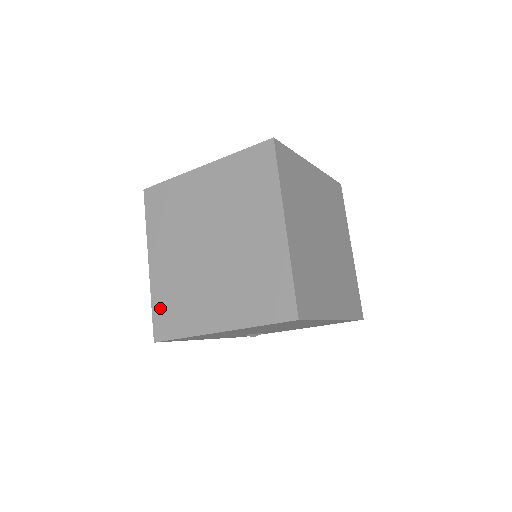
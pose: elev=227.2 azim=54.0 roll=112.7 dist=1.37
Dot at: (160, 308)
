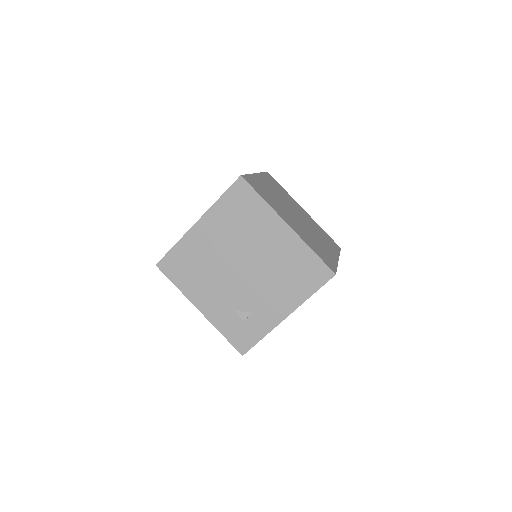
Dot at: occluded
